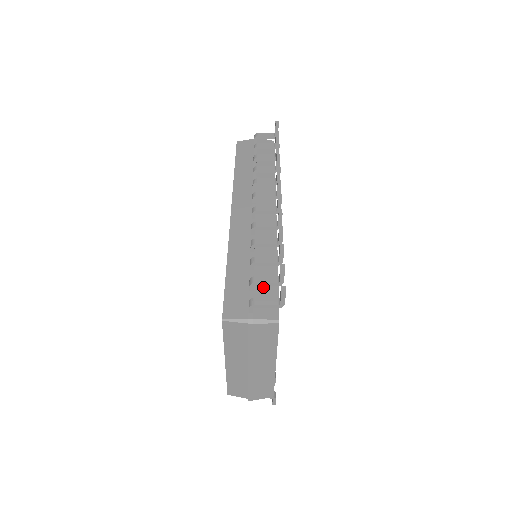
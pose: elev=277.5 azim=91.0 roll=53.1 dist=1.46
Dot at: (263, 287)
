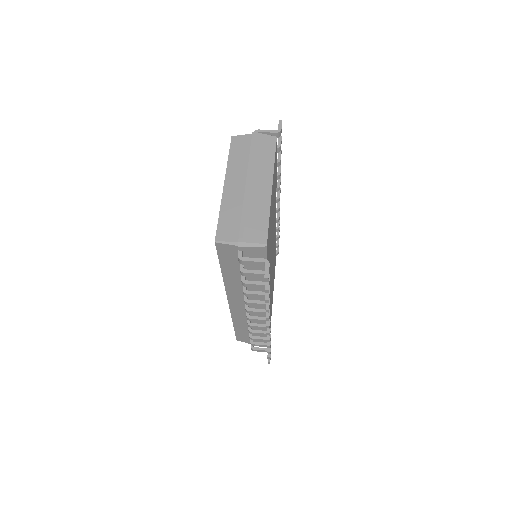
Dot at: occluded
